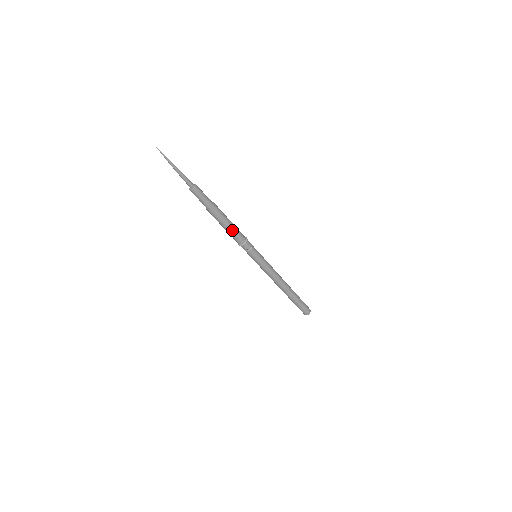
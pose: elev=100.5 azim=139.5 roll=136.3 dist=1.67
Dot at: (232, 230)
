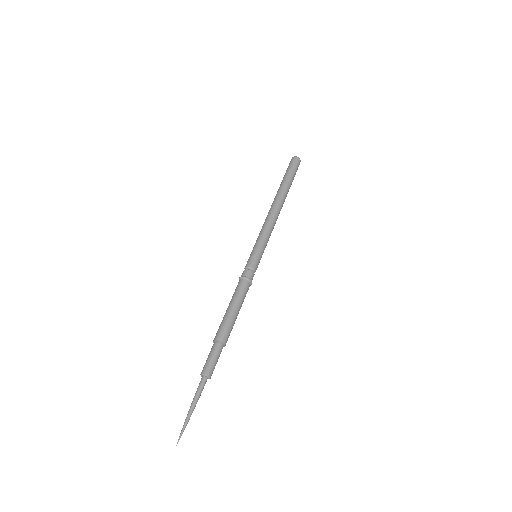
Dot at: (241, 306)
